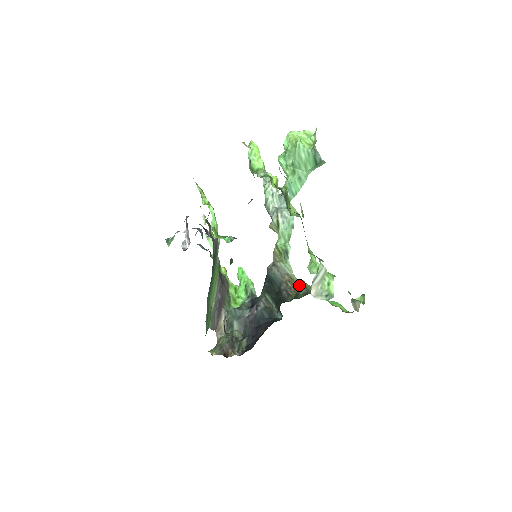
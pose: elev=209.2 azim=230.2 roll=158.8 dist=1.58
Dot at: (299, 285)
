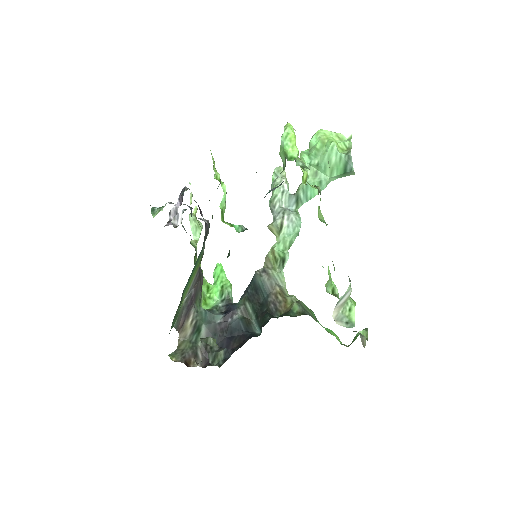
Dot at: (292, 301)
